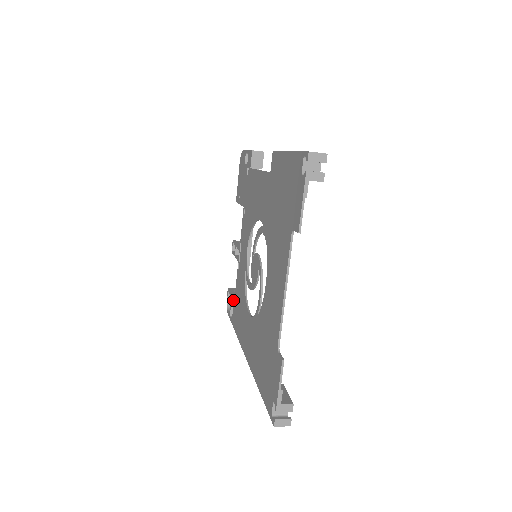
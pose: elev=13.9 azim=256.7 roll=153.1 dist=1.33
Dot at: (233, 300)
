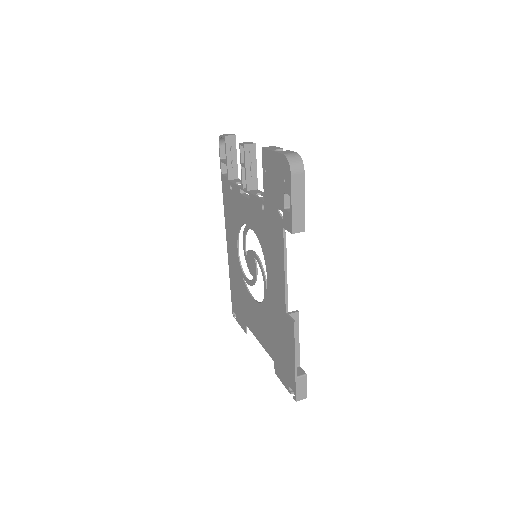
Dot at: (227, 176)
